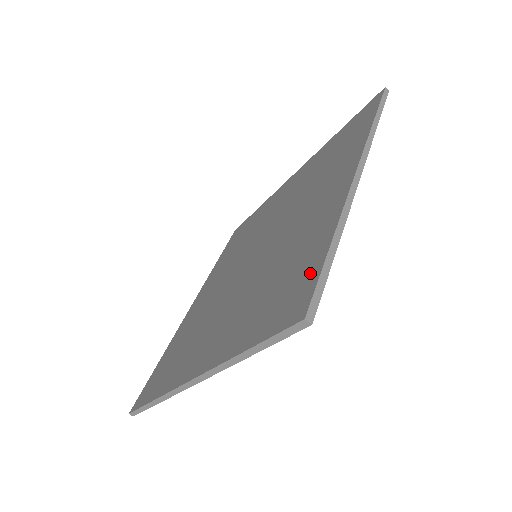
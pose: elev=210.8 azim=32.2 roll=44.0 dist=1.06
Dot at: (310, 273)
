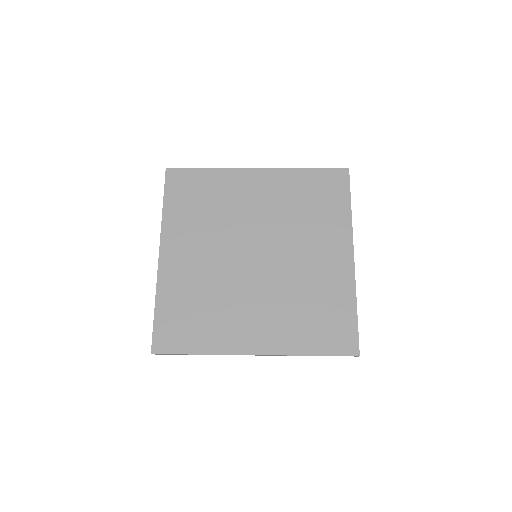
Dot at: (349, 326)
